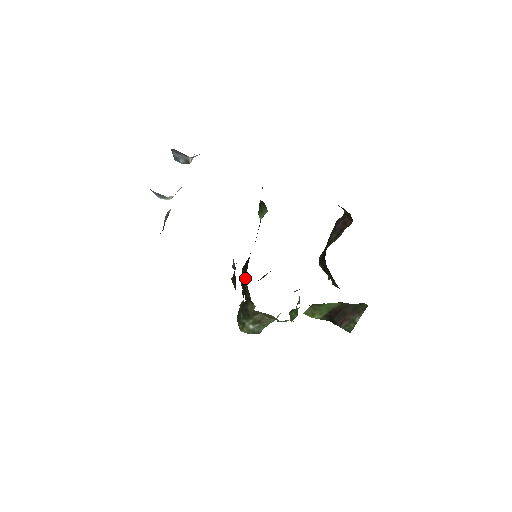
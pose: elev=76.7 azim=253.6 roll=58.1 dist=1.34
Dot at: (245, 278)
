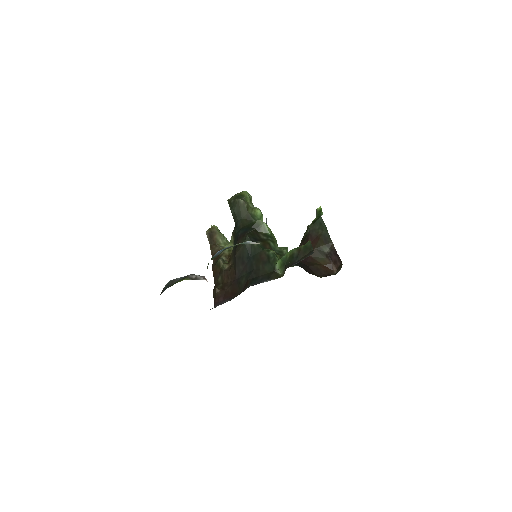
Dot at: (229, 276)
